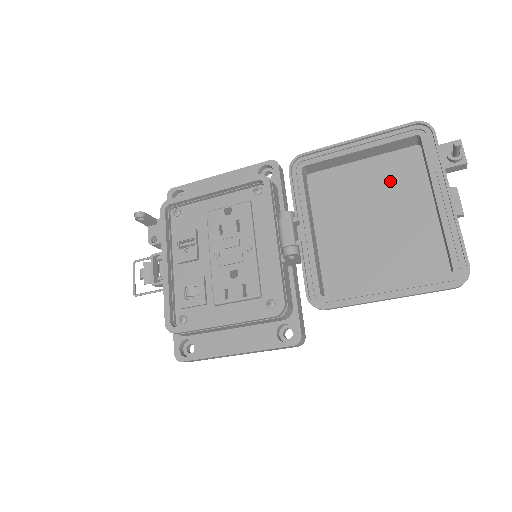
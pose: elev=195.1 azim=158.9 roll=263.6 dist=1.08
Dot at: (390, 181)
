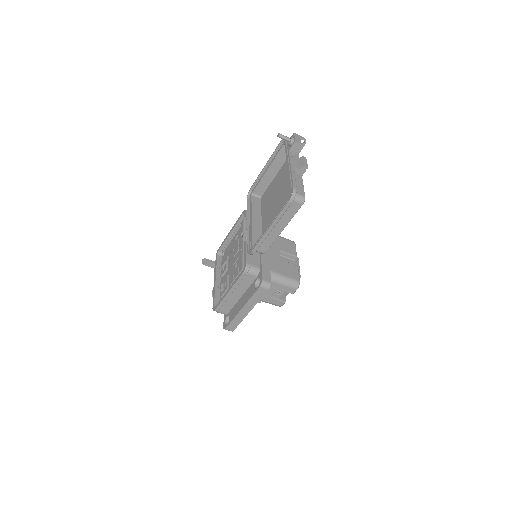
Dot at: (285, 175)
